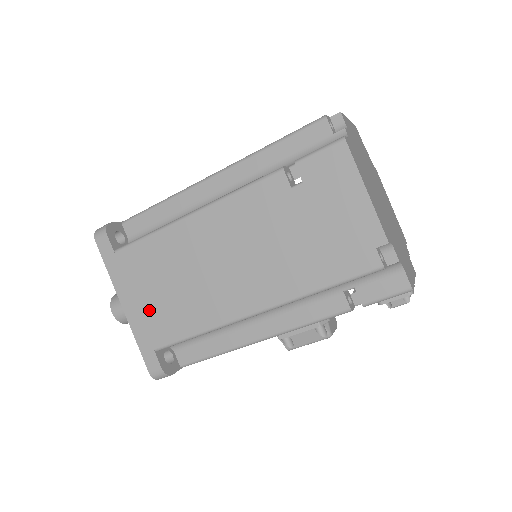
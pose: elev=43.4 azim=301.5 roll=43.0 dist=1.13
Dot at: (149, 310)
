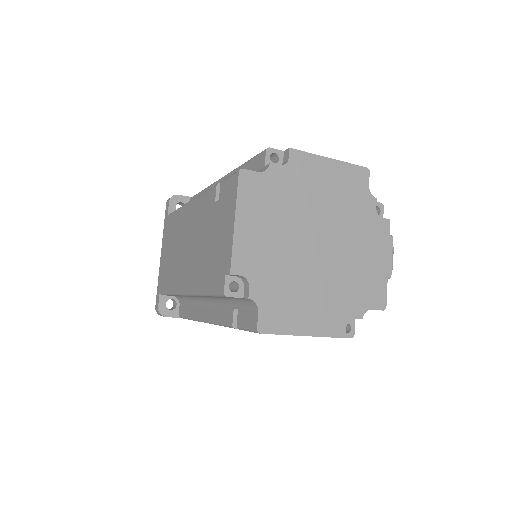
Dot at: occluded
